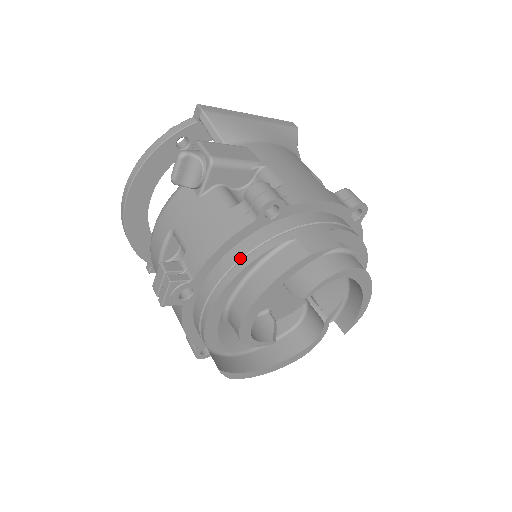
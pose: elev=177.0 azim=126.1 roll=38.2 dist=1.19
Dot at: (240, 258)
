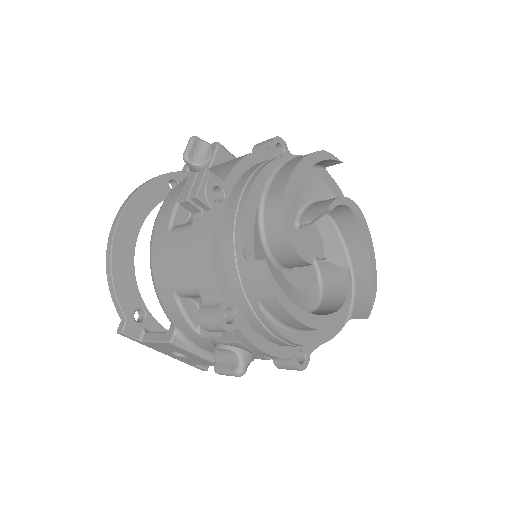
Dot at: (266, 161)
